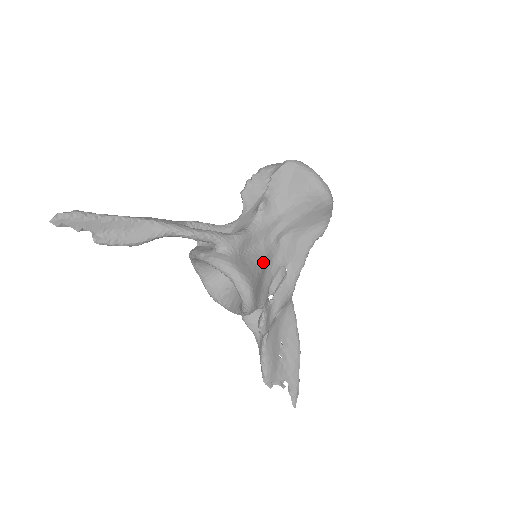
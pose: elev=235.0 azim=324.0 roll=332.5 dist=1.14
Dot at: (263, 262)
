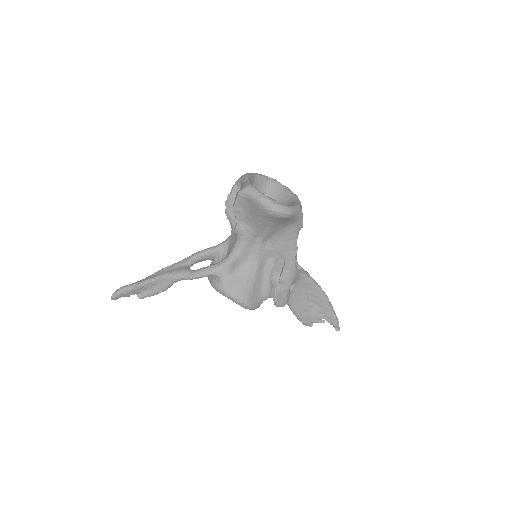
Dot at: (256, 269)
